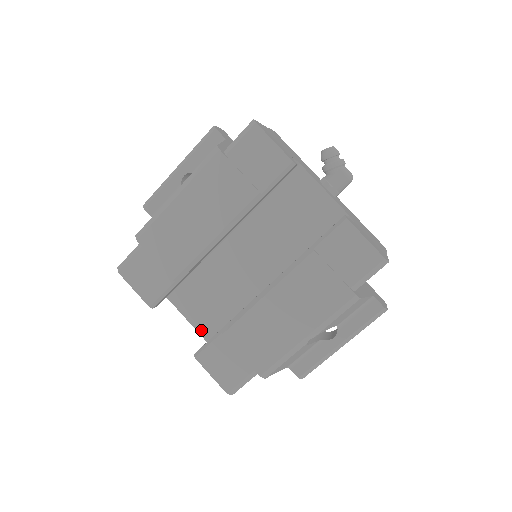
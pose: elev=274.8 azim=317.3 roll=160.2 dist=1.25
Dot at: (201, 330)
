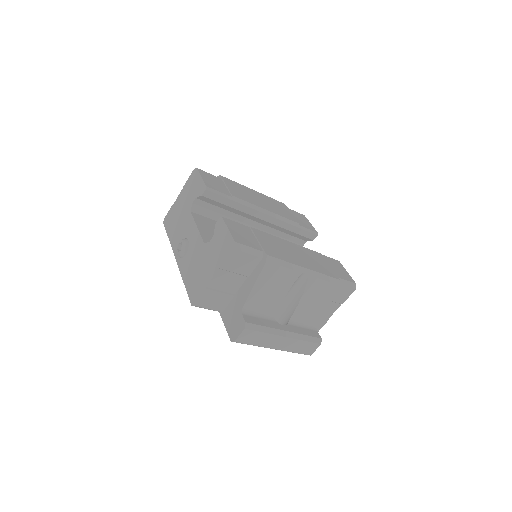
Dot at: (204, 236)
